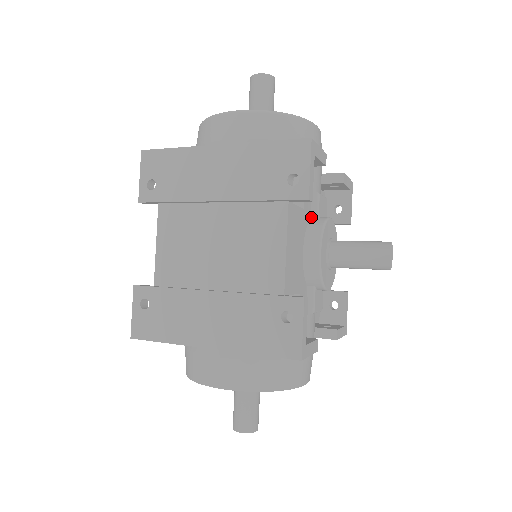
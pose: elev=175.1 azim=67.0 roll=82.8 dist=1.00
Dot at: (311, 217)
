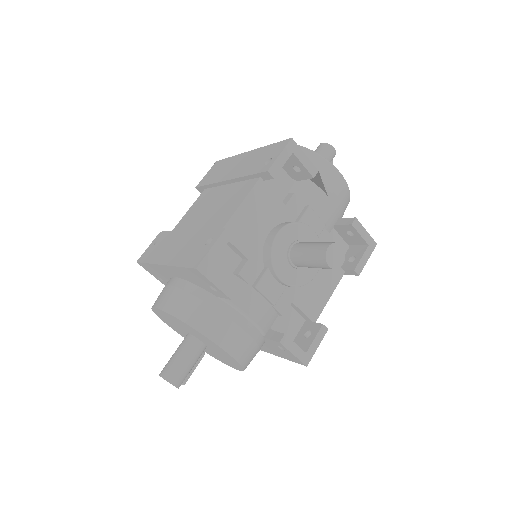
Dot at: (295, 221)
